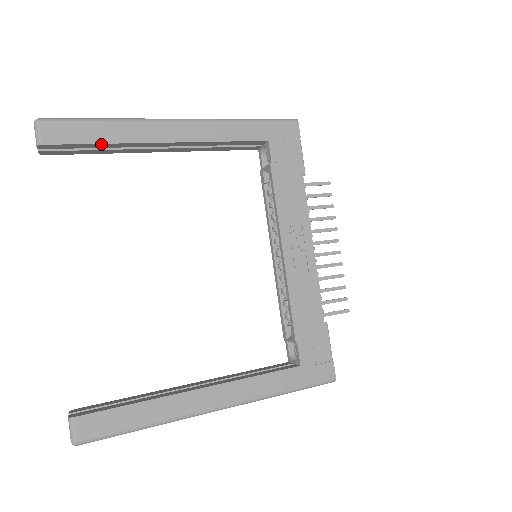
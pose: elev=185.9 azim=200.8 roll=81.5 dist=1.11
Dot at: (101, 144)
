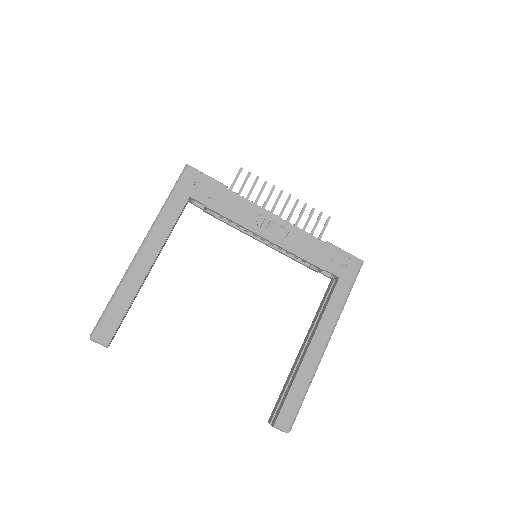
Dot at: occluded
